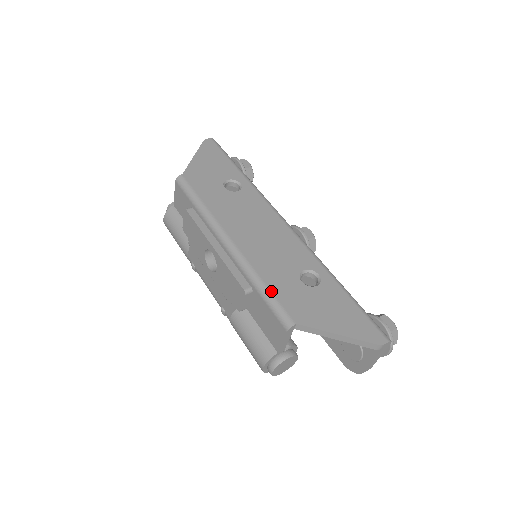
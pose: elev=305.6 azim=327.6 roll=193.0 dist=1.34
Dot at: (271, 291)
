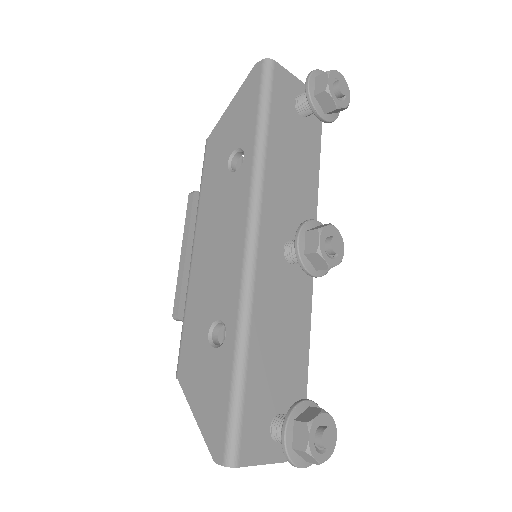
Dot at: (183, 330)
